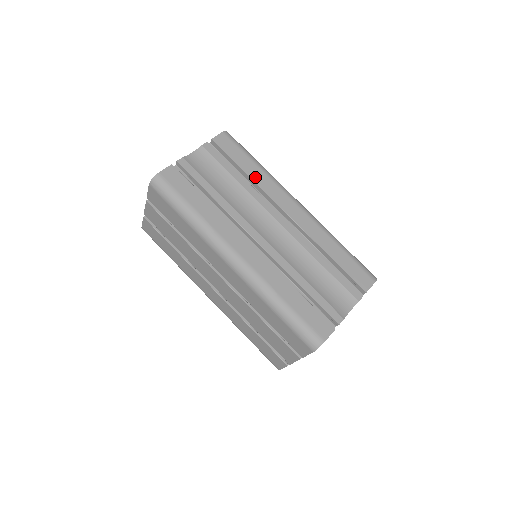
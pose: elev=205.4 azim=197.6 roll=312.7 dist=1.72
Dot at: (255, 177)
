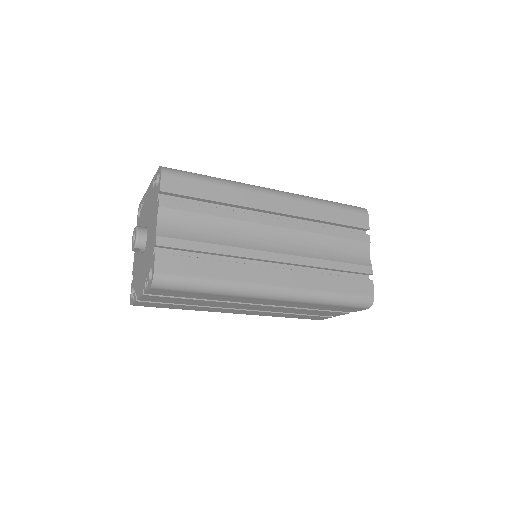
Dot at: (226, 198)
